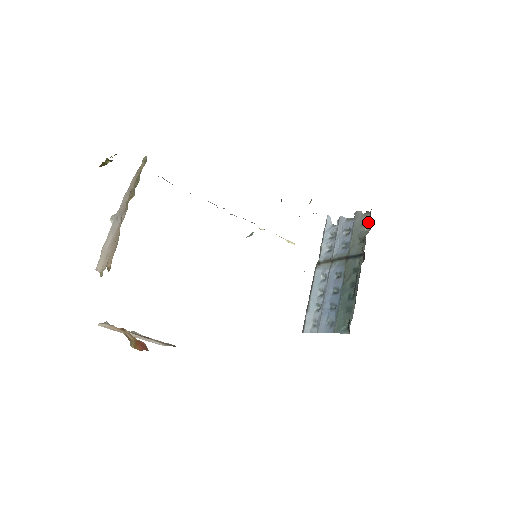
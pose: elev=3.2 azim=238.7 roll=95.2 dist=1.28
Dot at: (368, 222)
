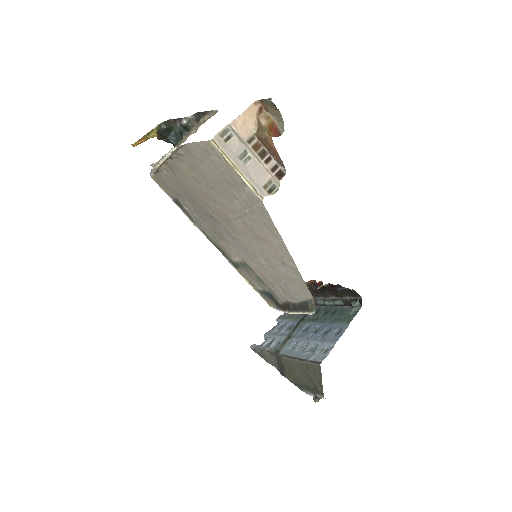
Dot at: occluded
